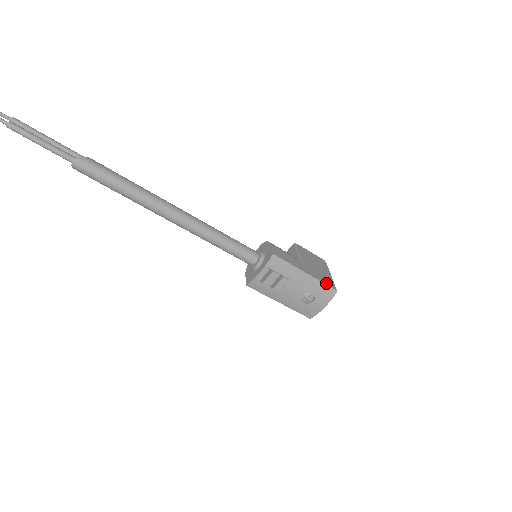
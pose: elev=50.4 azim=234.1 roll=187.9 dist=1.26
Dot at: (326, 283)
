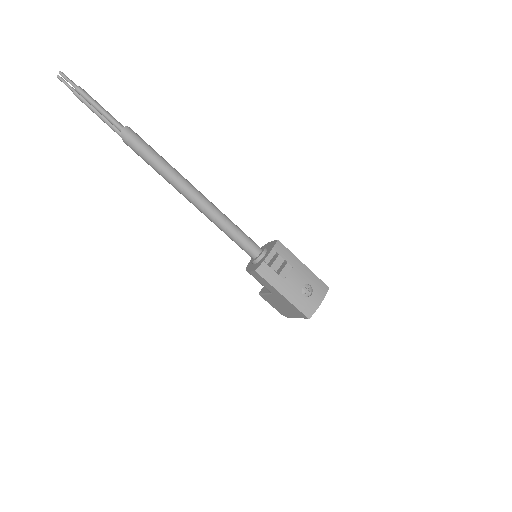
Dot at: (319, 279)
